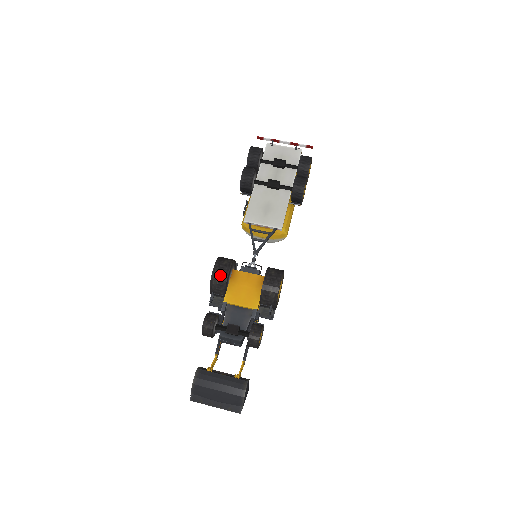
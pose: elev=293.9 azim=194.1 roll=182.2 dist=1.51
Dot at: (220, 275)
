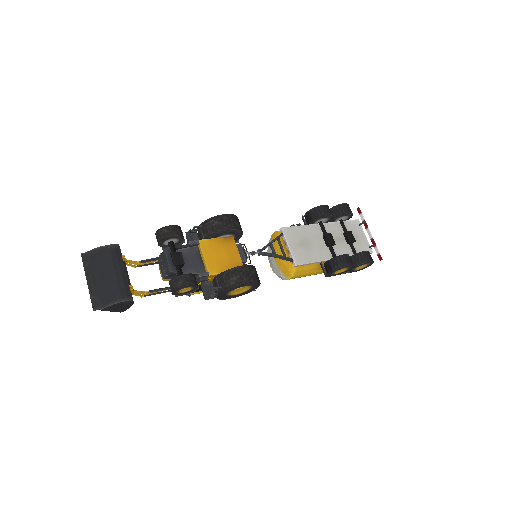
Dot at: (223, 223)
